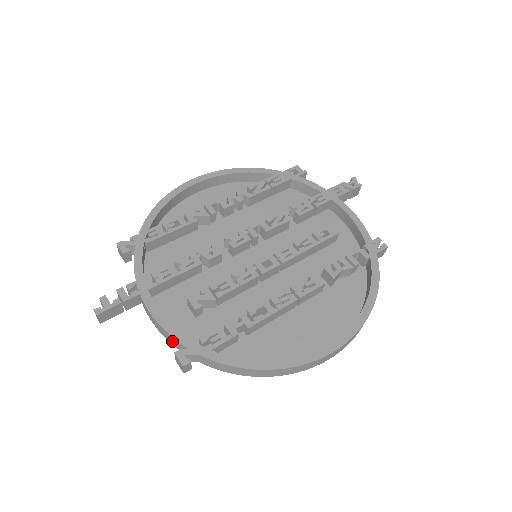
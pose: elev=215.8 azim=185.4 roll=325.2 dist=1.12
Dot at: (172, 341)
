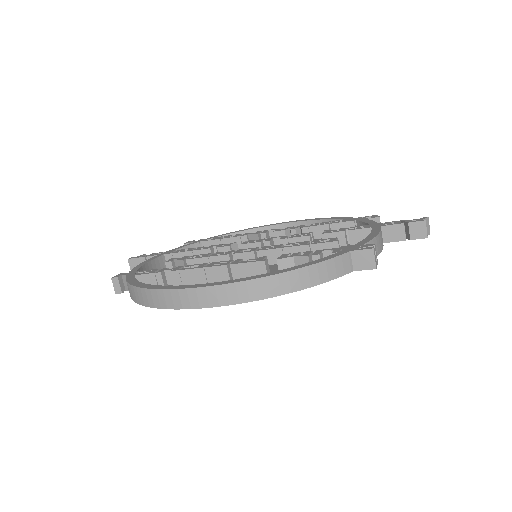
Dot at: occluded
